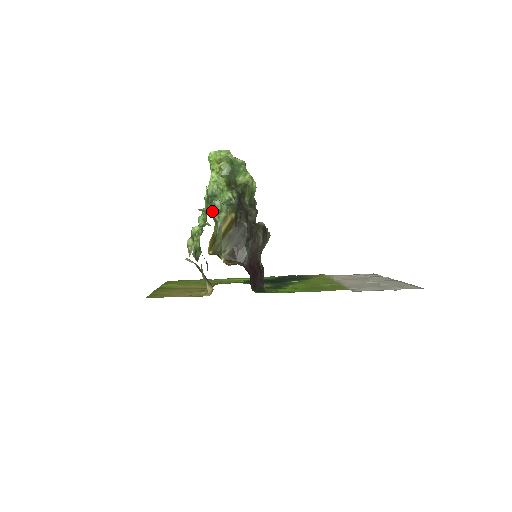
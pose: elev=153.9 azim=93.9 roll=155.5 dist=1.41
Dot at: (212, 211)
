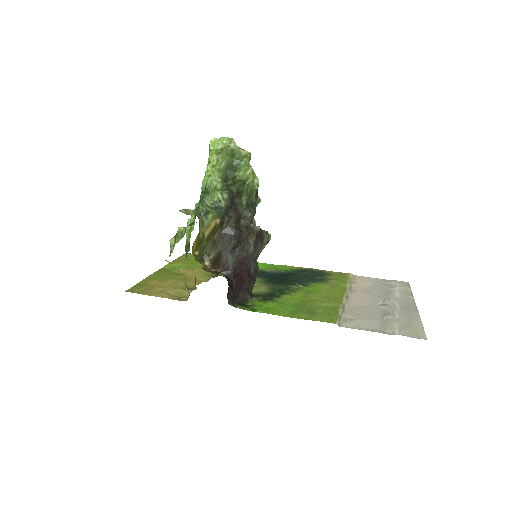
Dot at: (202, 210)
